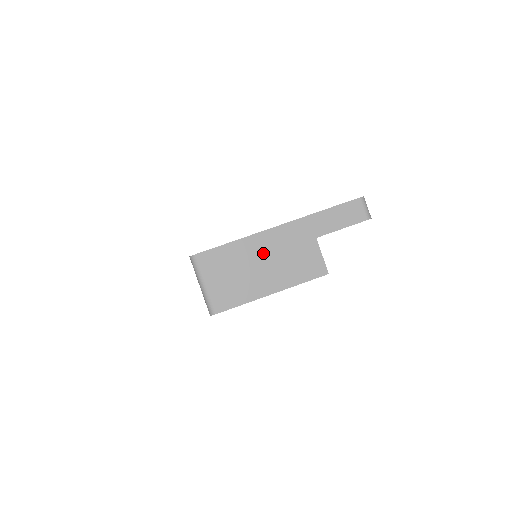
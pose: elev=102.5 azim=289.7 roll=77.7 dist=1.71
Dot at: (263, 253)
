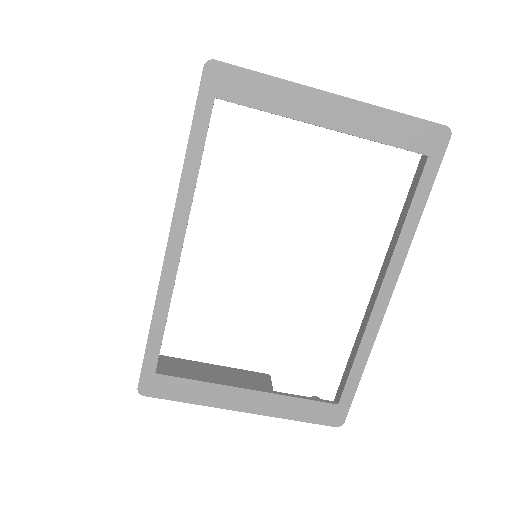
Dot at: occluded
